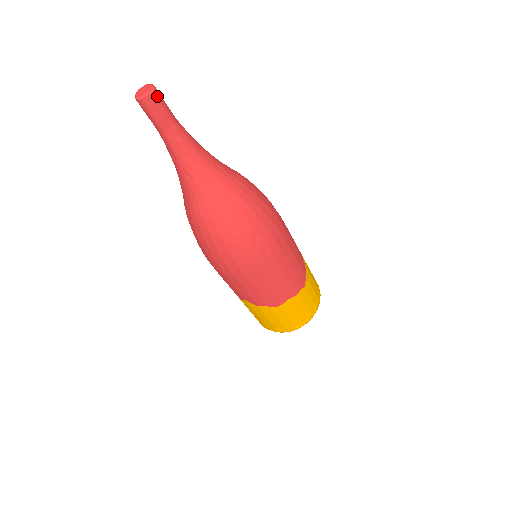
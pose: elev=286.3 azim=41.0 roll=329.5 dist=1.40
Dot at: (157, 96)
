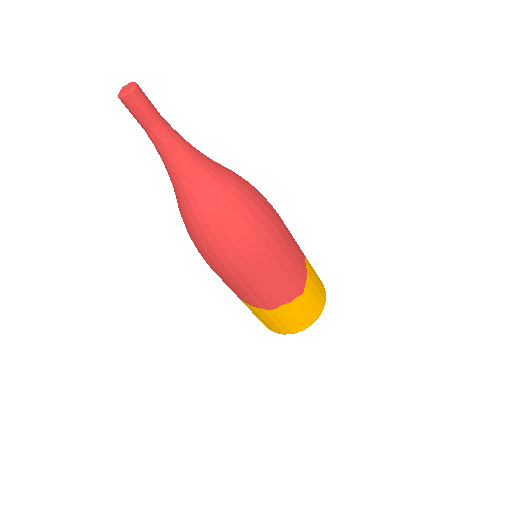
Dot at: (139, 95)
